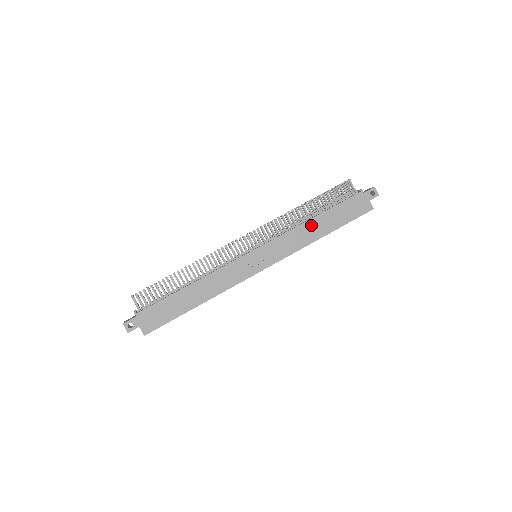
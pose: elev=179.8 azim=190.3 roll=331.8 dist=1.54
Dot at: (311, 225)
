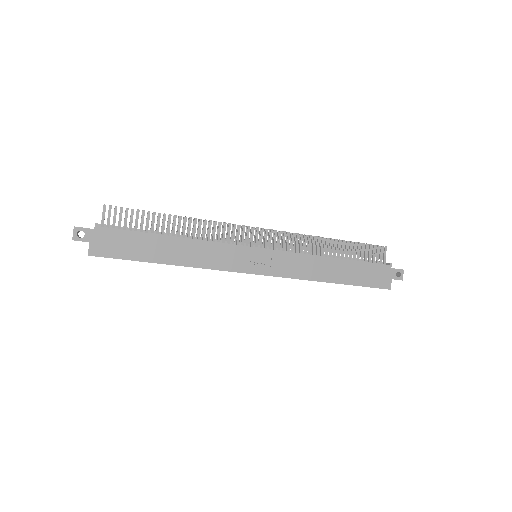
Dot at: (327, 263)
